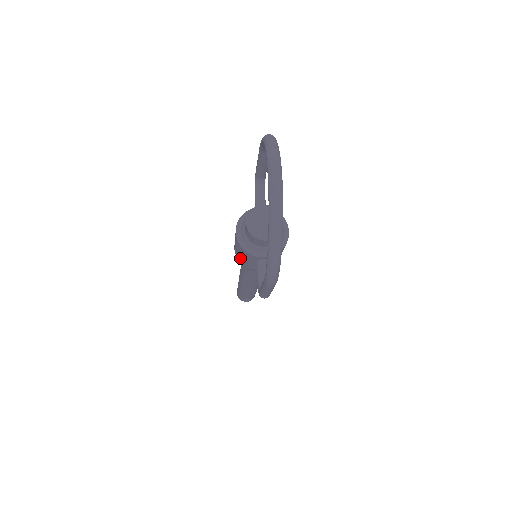
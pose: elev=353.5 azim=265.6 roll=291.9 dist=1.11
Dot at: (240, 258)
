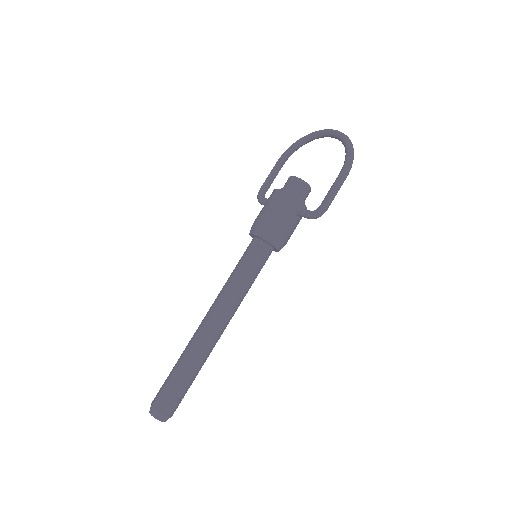
Dot at: (274, 219)
